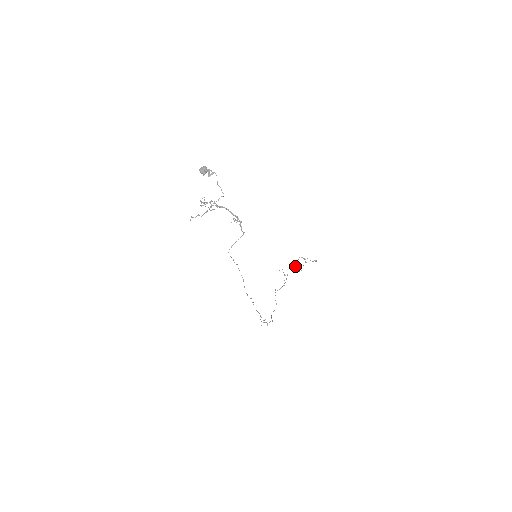
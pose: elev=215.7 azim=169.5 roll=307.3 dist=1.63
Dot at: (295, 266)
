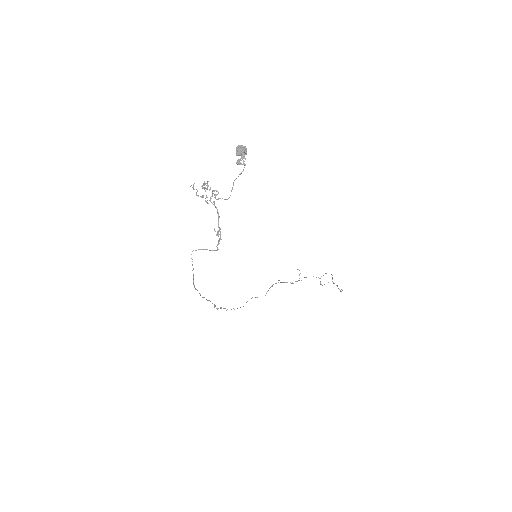
Dot at: occluded
